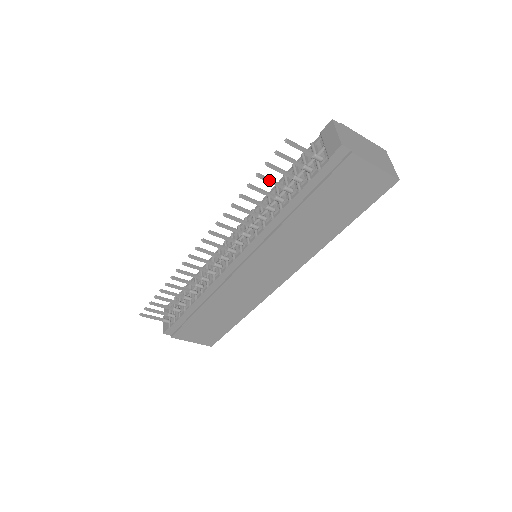
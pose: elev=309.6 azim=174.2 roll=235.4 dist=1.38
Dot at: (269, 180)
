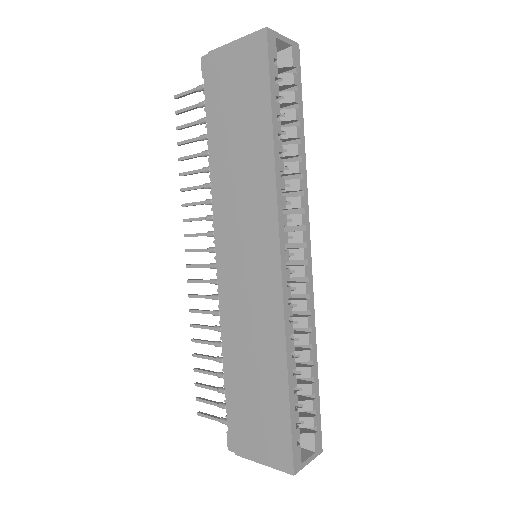
Dot at: (186, 141)
